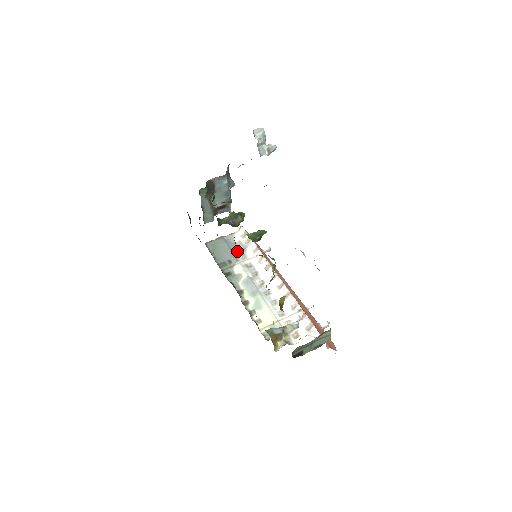
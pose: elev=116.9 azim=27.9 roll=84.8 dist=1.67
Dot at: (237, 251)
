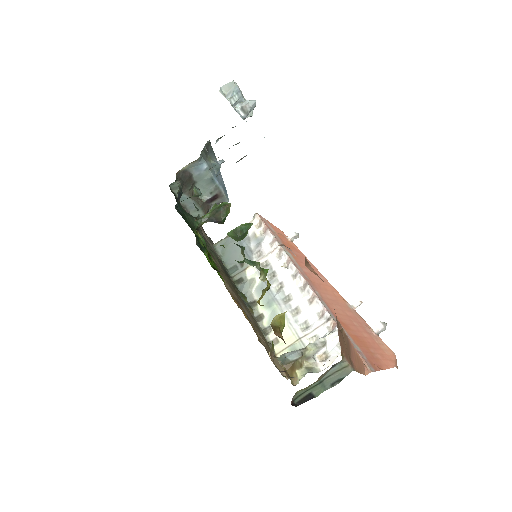
Dot at: (251, 248)
